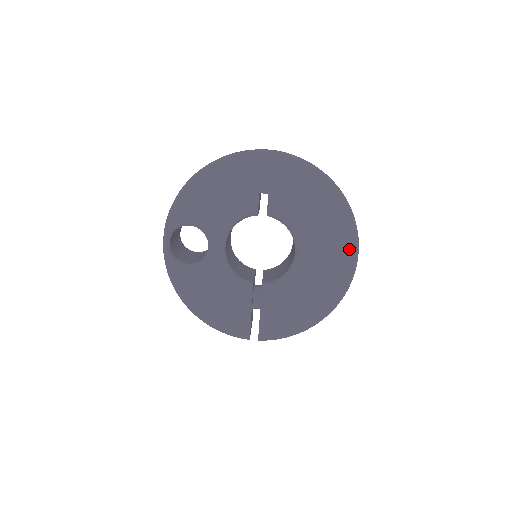
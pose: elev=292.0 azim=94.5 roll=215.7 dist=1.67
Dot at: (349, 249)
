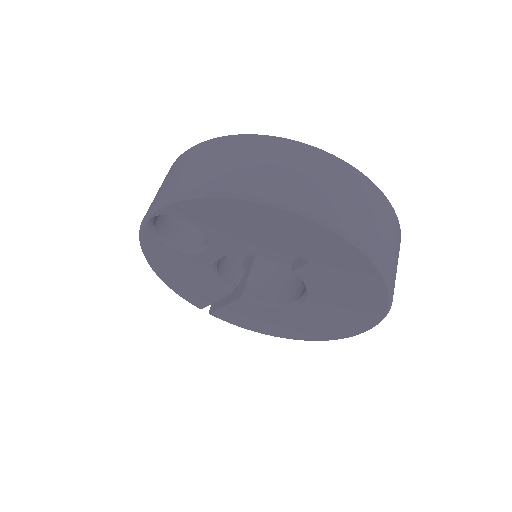
Dot at: (351, 331)
